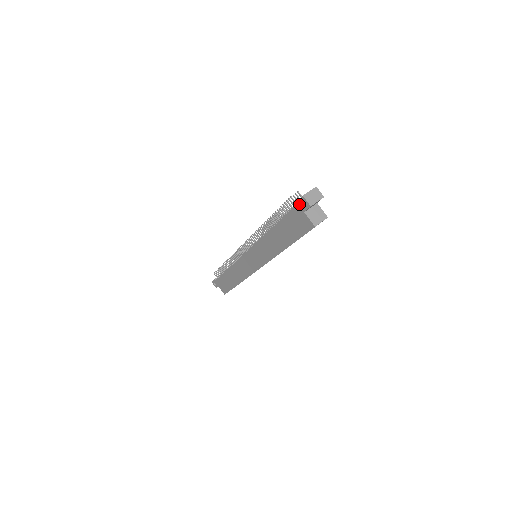
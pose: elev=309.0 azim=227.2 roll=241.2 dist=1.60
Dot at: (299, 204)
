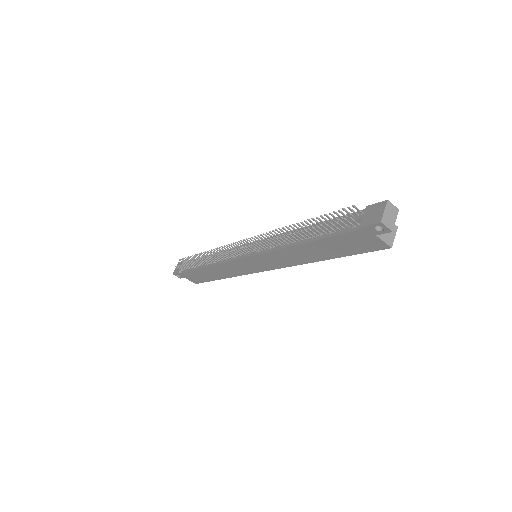
Dot at: (369, 228)
